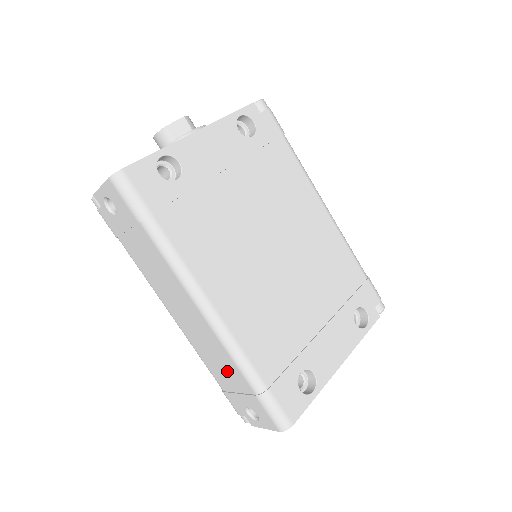
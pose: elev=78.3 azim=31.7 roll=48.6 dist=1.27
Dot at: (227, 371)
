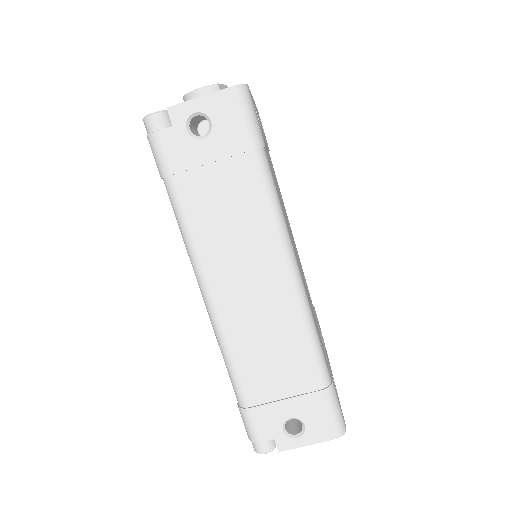
Dot at: (282, 366)
